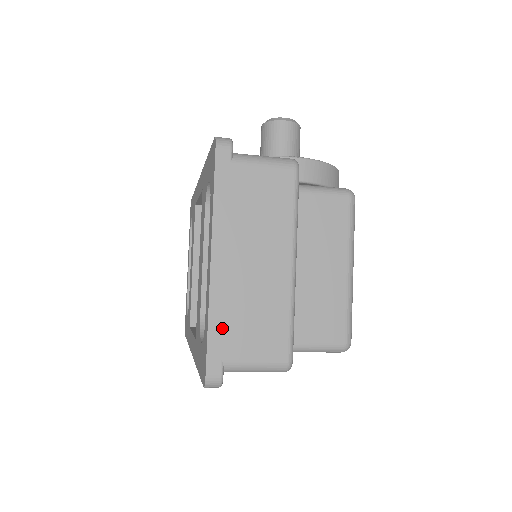
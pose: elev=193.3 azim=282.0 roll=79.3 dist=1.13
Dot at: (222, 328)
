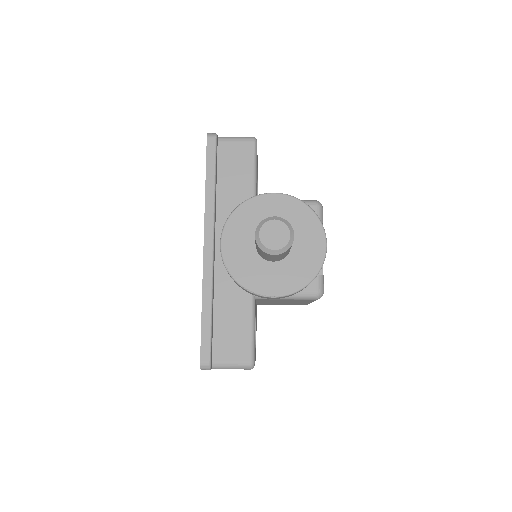
Dot at: occluded
